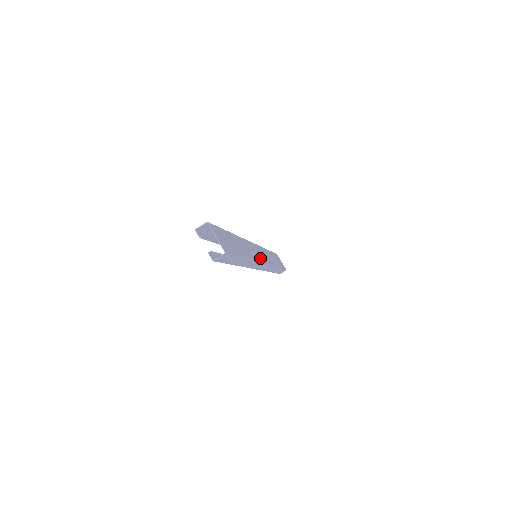
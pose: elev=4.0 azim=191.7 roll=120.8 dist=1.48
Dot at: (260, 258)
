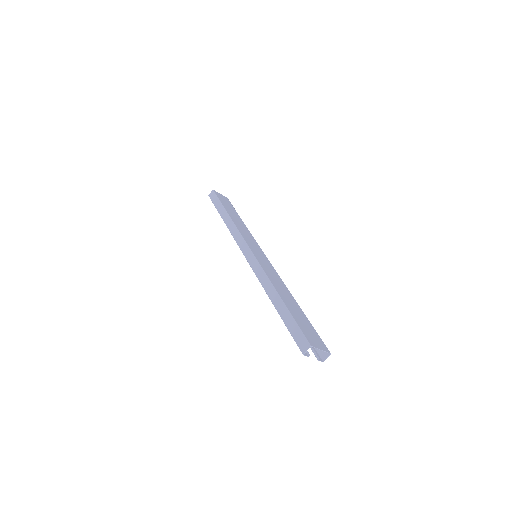
Dot at: (267, 262)
